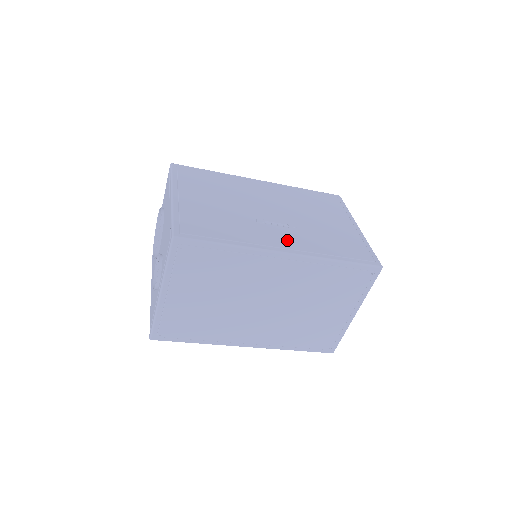
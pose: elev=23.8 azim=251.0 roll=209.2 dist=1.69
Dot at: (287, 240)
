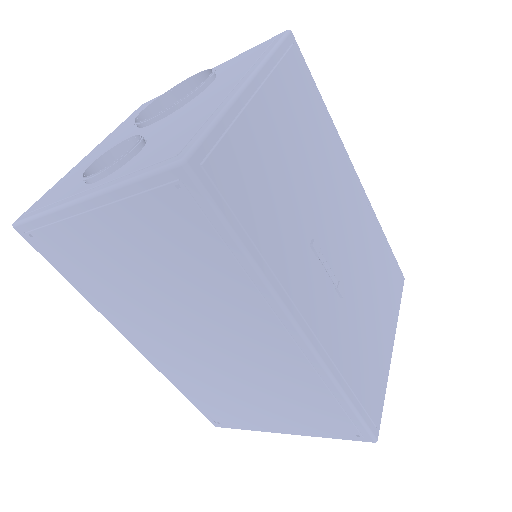
Dot at: (321, 311)
